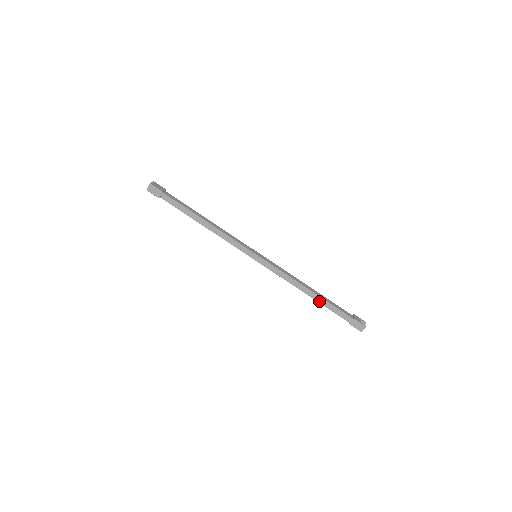
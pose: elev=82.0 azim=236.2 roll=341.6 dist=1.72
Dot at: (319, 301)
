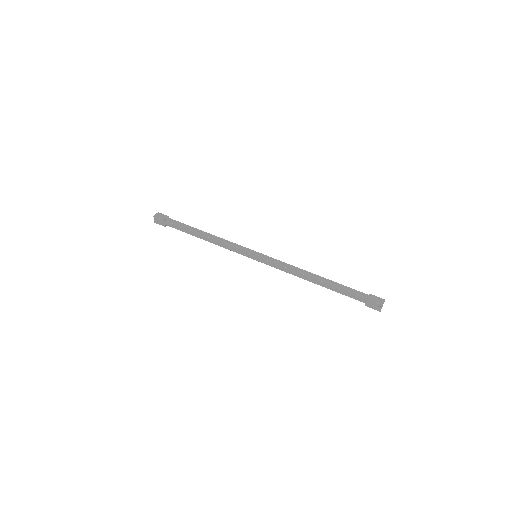
Dot at: (328, 283)
